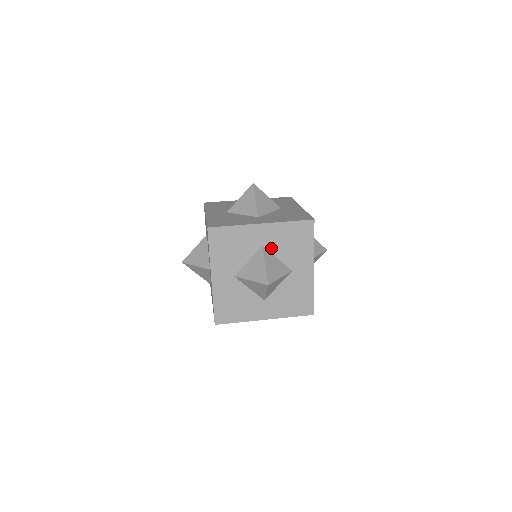
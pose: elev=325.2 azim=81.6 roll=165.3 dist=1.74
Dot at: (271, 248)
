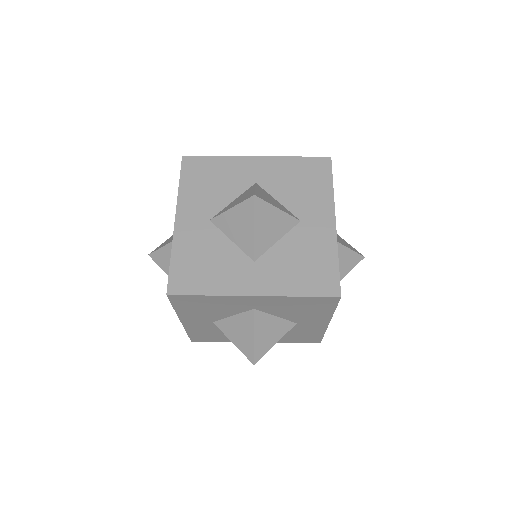
Dot at: (267, 310)
